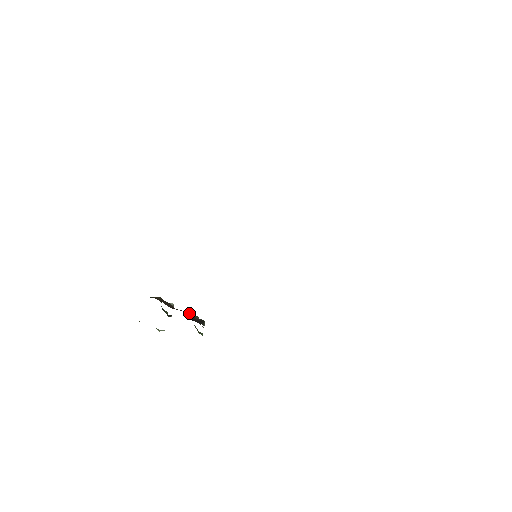
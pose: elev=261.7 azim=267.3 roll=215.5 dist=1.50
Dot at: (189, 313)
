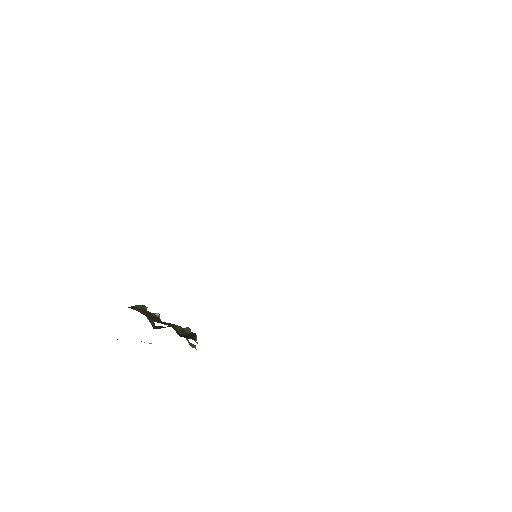
Dot at: (177, 326)
